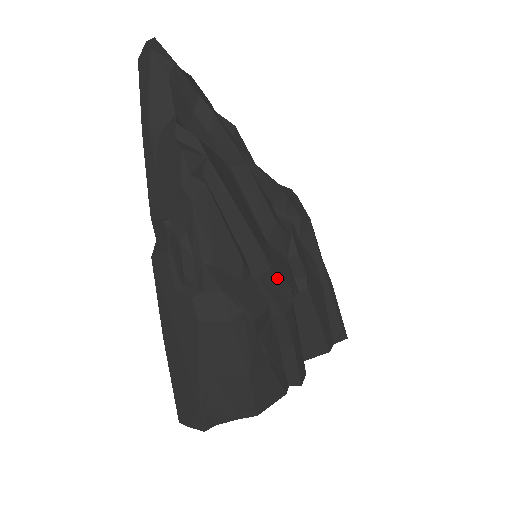
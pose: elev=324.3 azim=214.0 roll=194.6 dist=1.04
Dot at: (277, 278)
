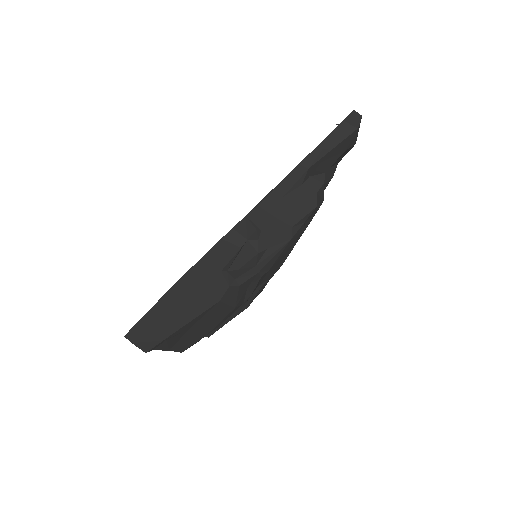
Dot at: (265, 285)
